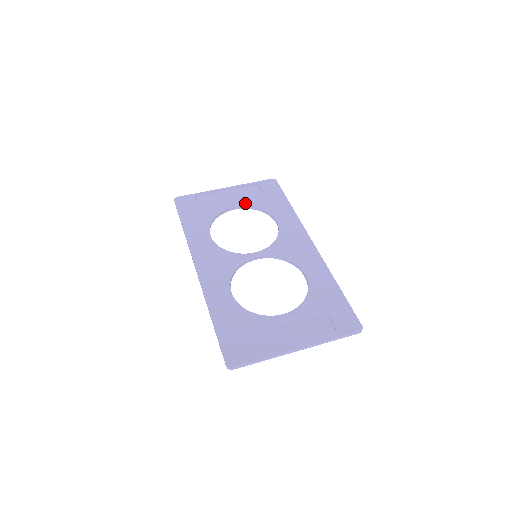
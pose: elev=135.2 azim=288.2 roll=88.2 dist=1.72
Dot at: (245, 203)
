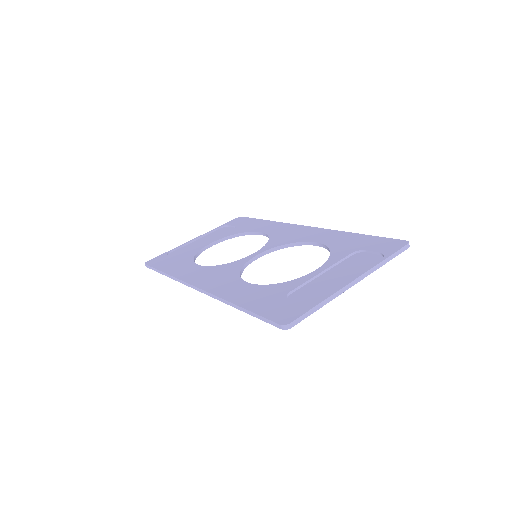
Dot at: (221, 237)
